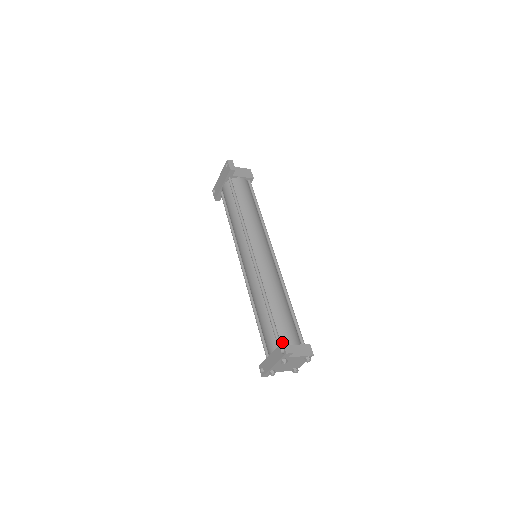
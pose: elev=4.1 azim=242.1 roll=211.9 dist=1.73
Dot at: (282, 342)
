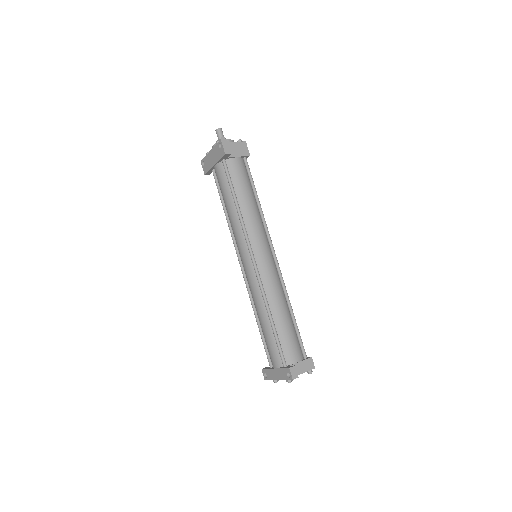
Dot at: (289, 368)
